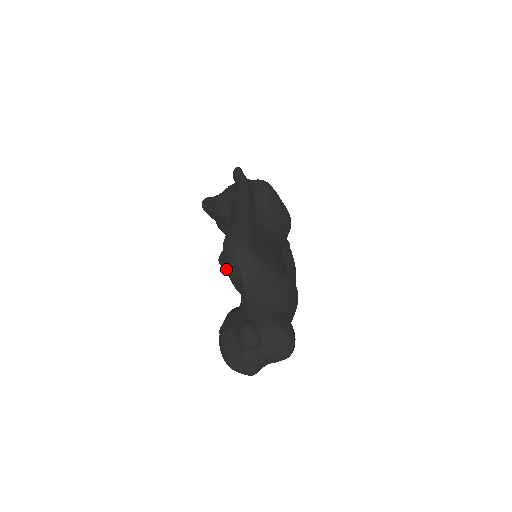
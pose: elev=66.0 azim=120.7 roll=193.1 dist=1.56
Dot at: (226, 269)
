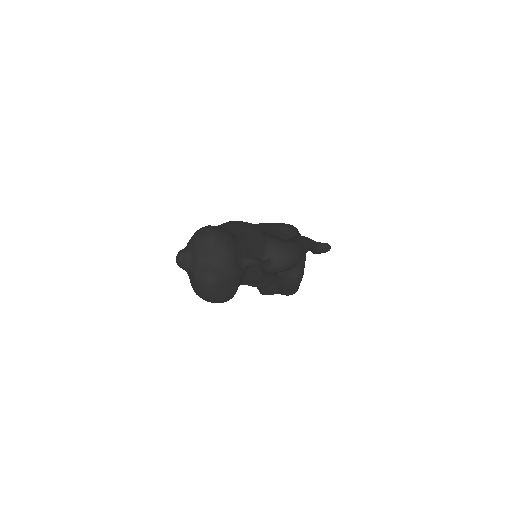
Dot at: occluded
